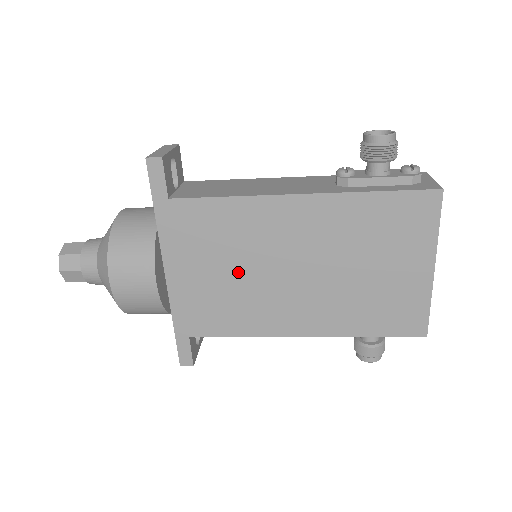
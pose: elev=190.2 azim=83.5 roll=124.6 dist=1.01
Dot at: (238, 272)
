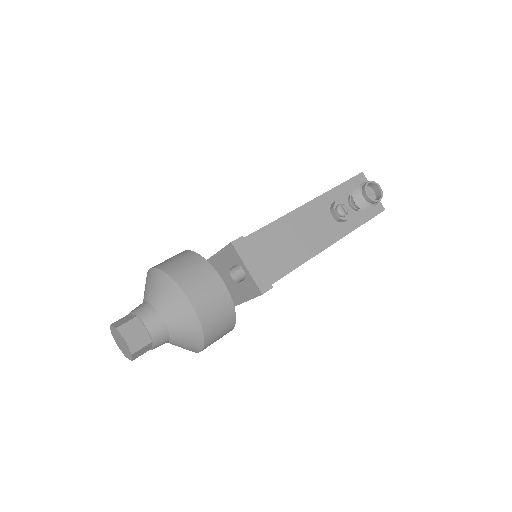
Dot at: occluded
